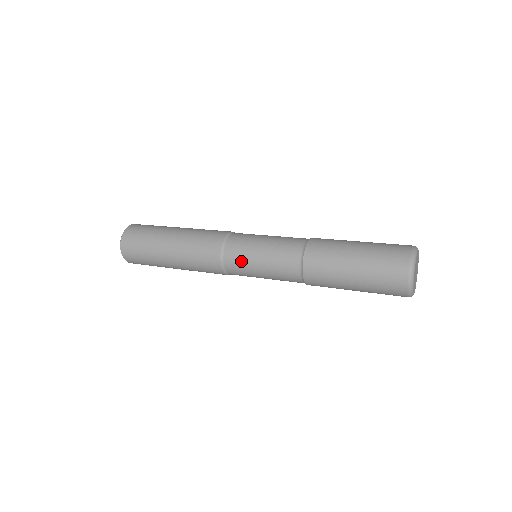
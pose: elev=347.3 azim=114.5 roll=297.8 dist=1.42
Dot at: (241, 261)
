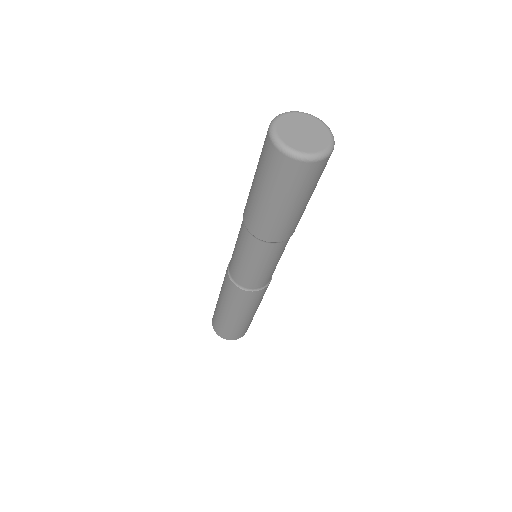
Dot at: (236, 269)
